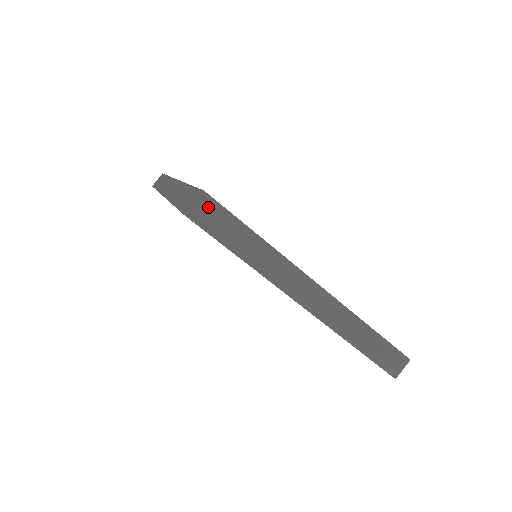
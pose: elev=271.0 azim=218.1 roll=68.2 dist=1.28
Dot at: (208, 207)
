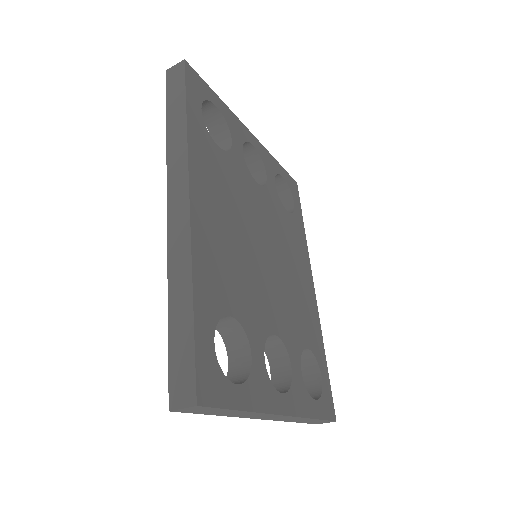
Dot at: (197, 408)
